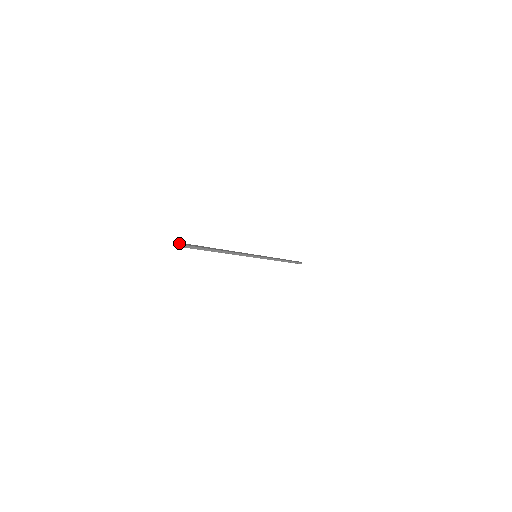
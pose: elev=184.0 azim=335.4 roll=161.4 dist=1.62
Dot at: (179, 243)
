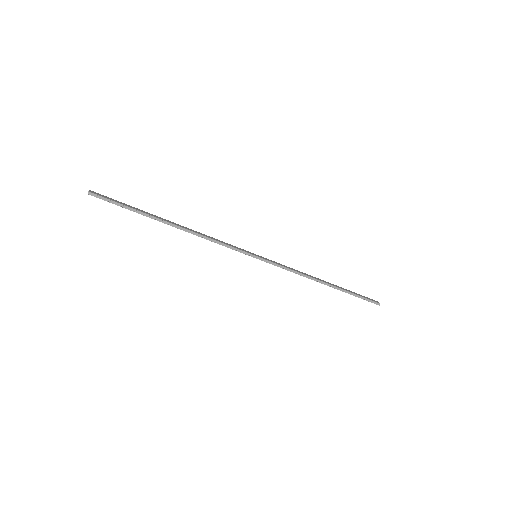
Dot at: (90, 191)
